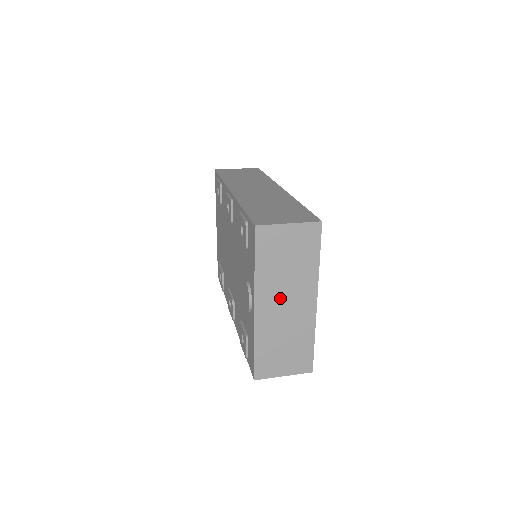
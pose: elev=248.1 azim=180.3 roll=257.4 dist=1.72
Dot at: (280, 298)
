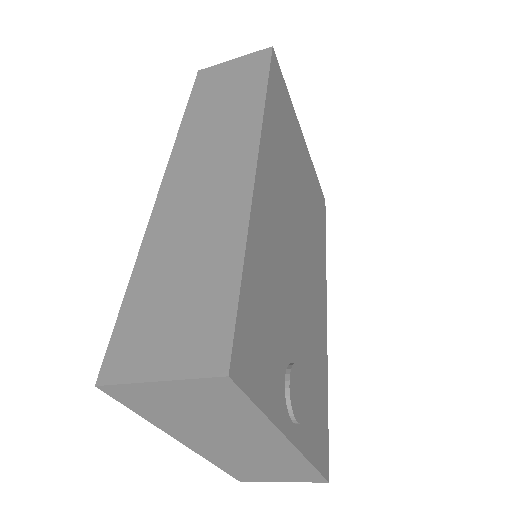
Dot at: (219, 439)
